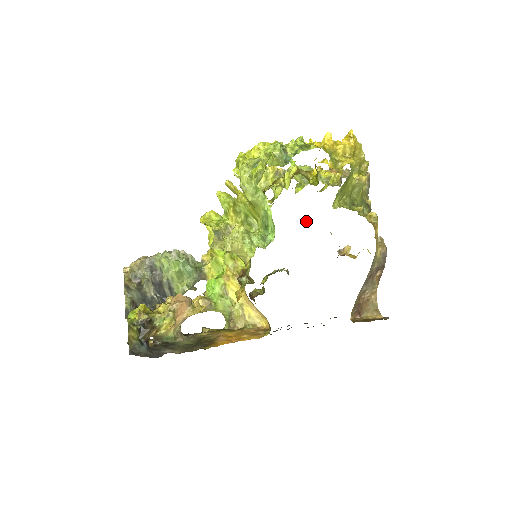
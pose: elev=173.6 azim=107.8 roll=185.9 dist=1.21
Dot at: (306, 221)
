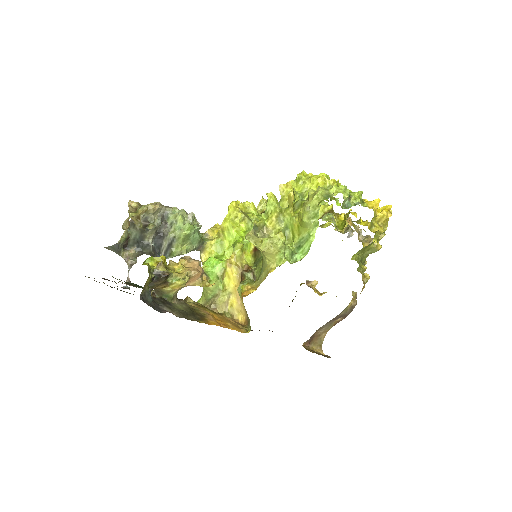
Dot at: occluded
